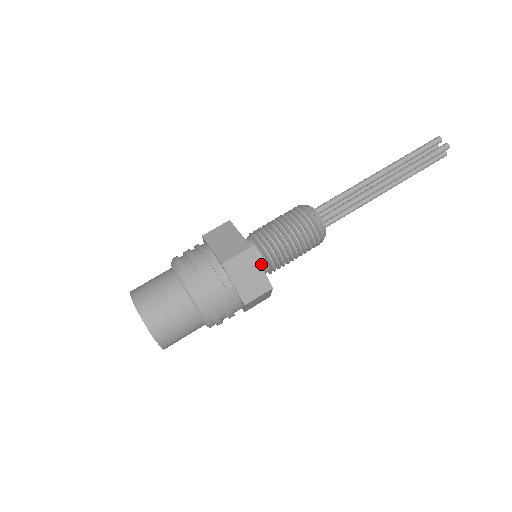
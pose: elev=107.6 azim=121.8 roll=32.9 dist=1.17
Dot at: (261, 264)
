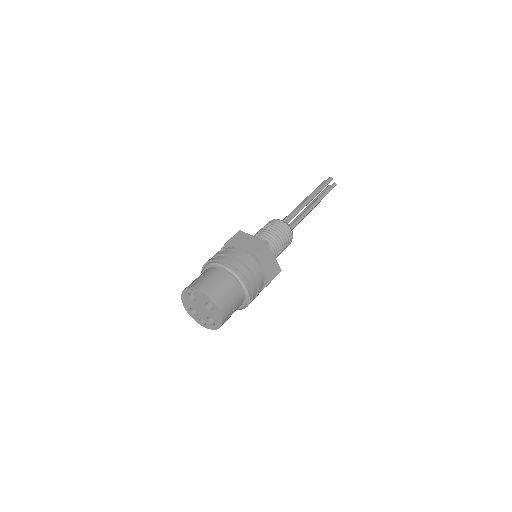
Dot at: occluded
